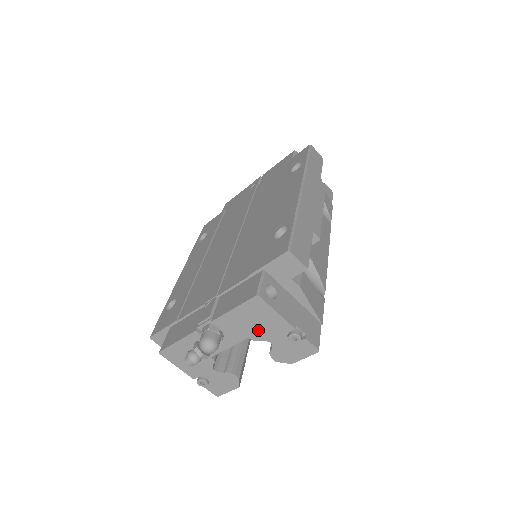
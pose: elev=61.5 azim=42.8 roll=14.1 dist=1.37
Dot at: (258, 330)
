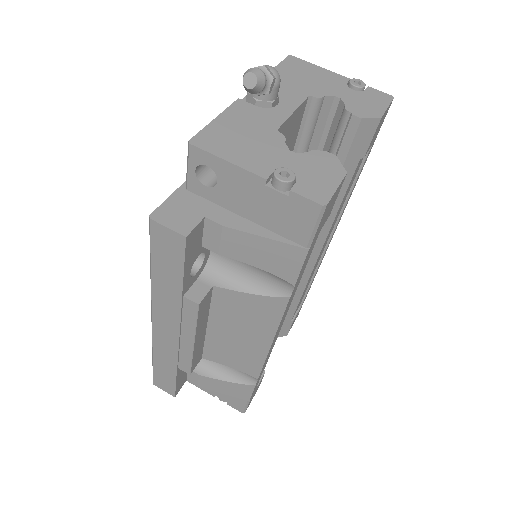
Dot at: (314, 86)
